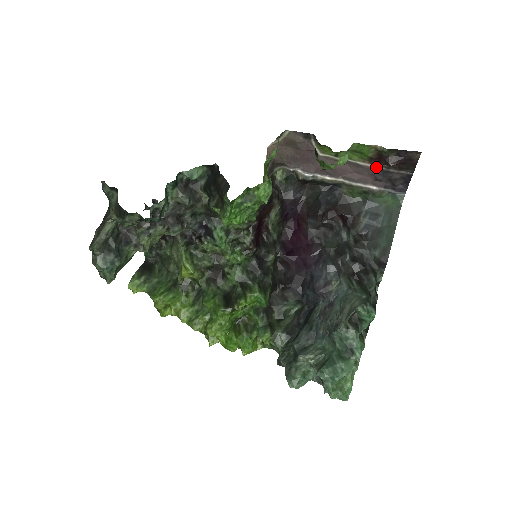
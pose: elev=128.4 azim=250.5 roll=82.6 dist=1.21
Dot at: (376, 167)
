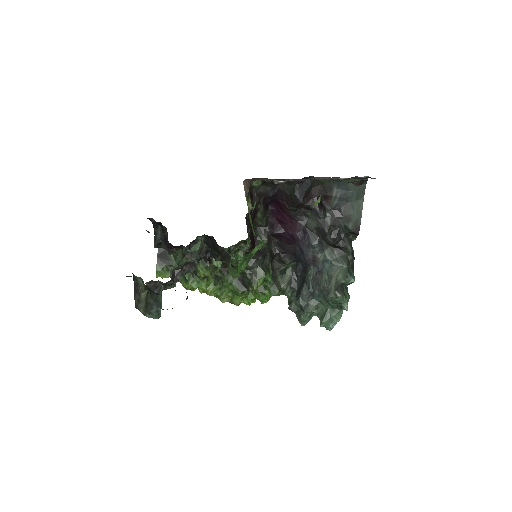
Dot at: occluded
